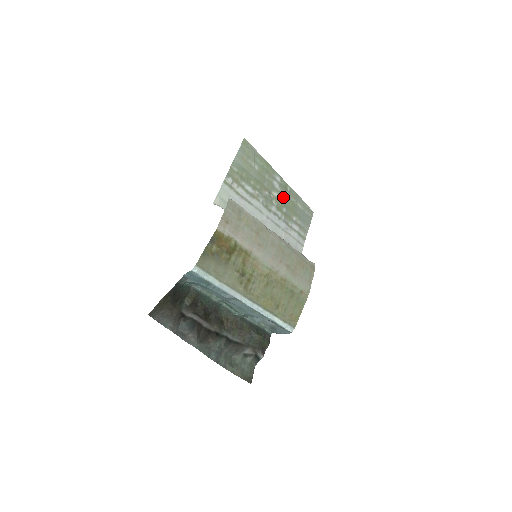
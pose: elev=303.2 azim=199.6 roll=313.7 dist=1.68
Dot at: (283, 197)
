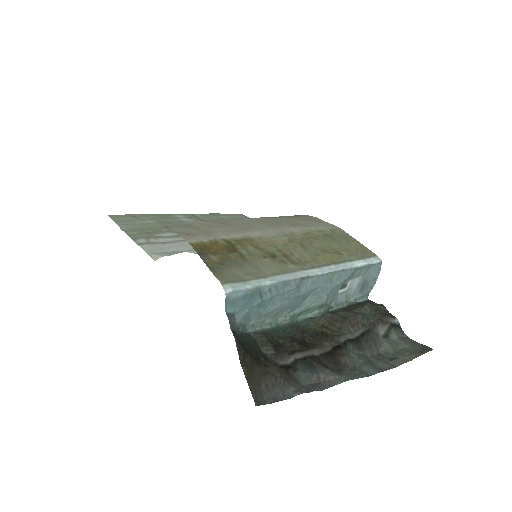
Dot at: occluded
